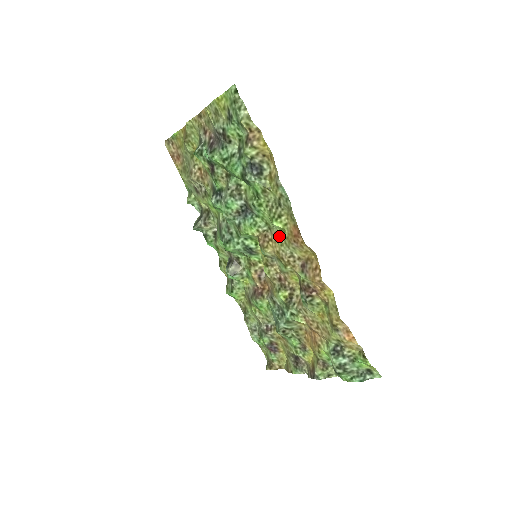
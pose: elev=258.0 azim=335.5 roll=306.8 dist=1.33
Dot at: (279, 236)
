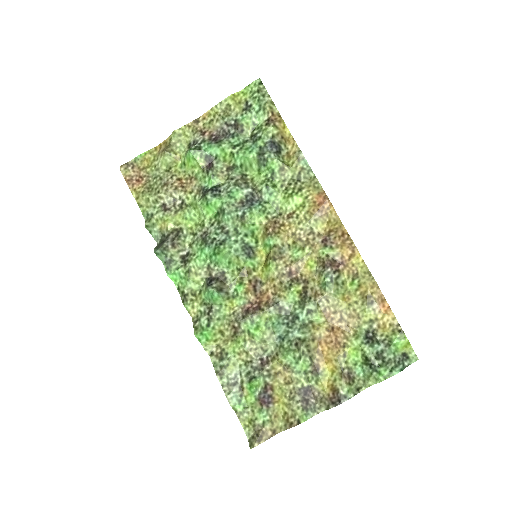
Dot at: (296, 214)
